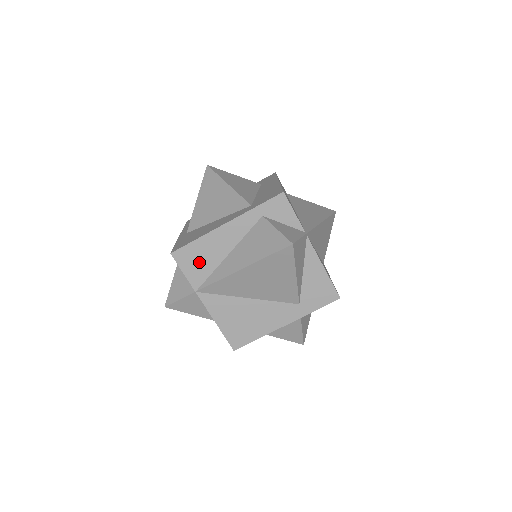
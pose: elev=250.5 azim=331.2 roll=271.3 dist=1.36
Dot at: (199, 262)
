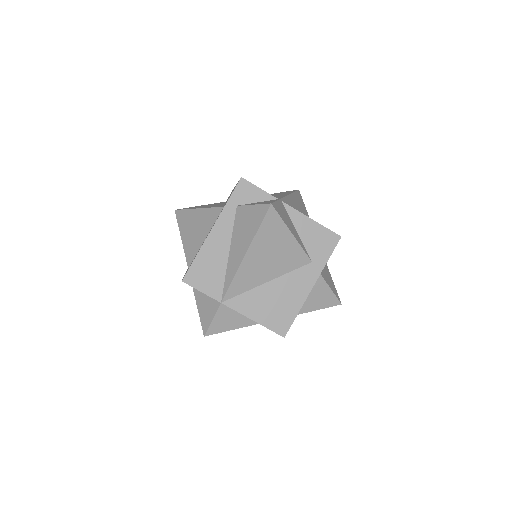
Dot at: (209, 275)
